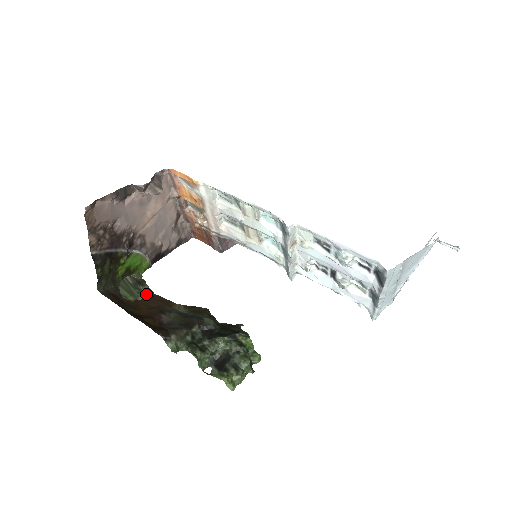
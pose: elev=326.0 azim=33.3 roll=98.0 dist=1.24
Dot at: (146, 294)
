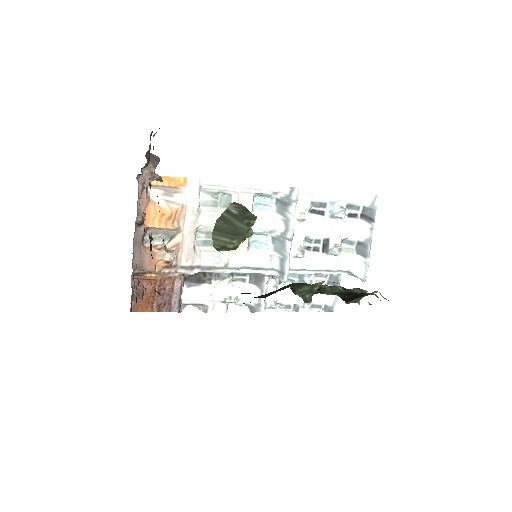
Dot at: (244, 239)
